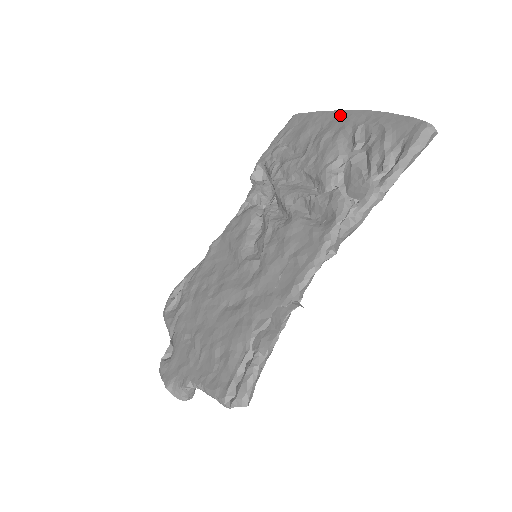
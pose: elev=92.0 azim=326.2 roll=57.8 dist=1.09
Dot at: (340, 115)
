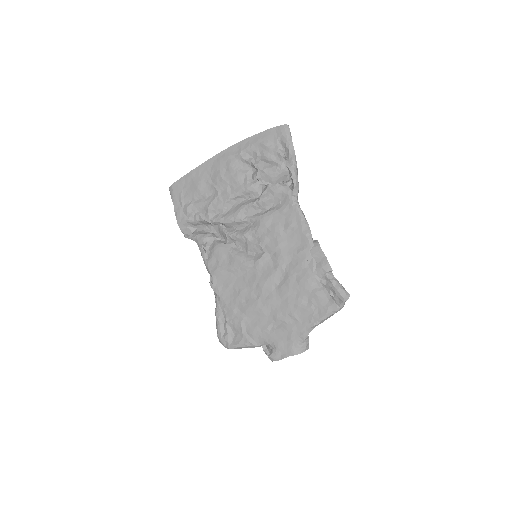
Dot at: (215, 160)
